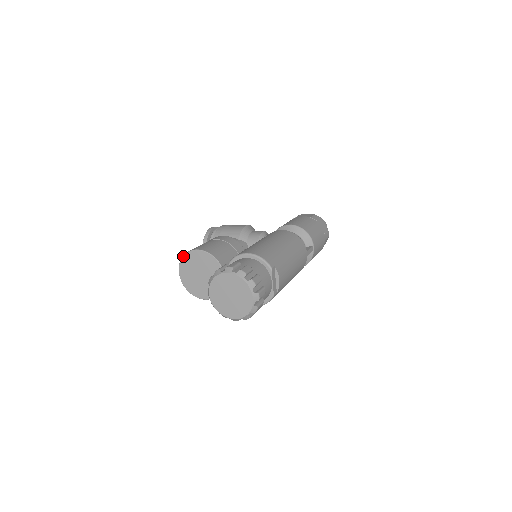
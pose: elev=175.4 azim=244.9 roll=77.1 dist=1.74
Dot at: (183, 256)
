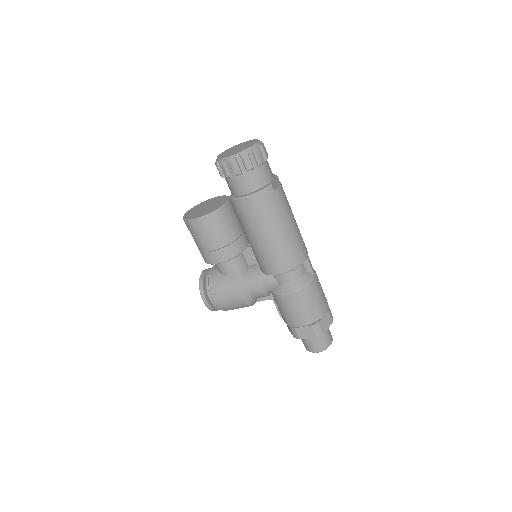
Dot at: (198, 204)
